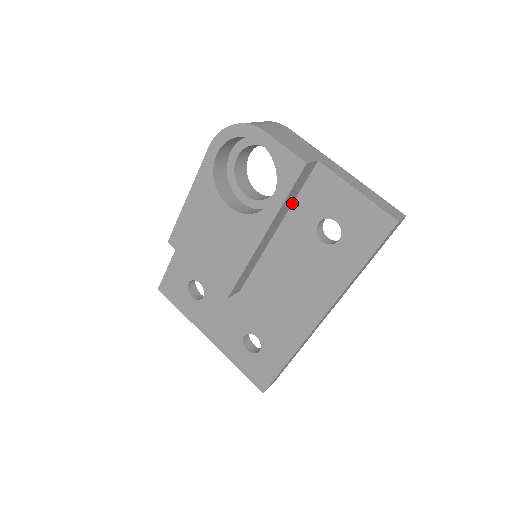
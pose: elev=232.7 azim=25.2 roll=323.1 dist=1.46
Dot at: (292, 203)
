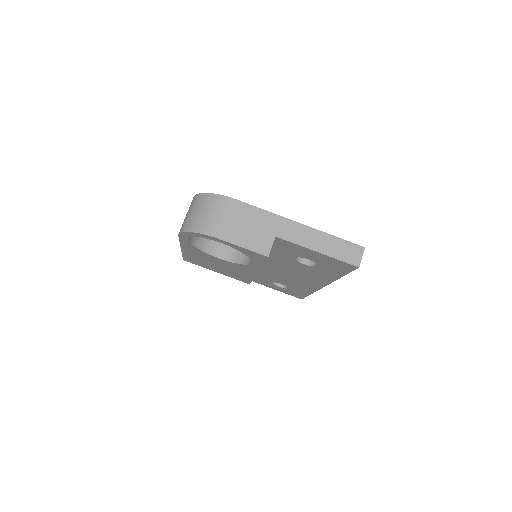
Dot at: occluded
